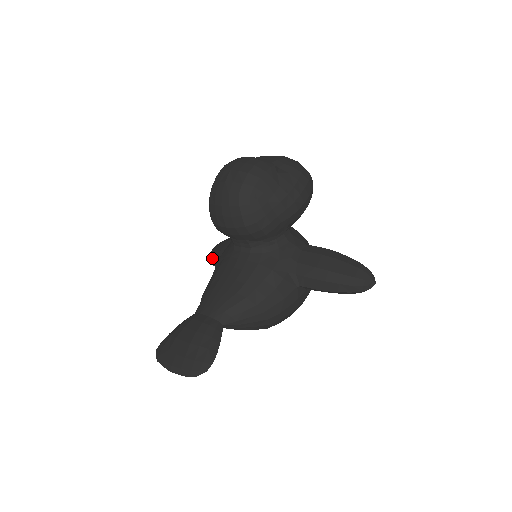
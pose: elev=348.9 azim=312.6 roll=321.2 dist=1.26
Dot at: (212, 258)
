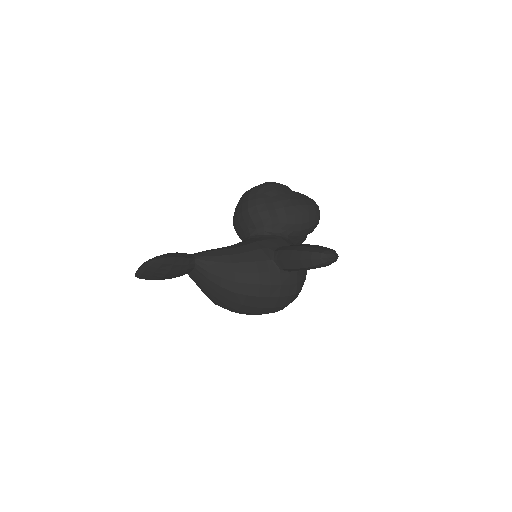
Dot at: occluded
